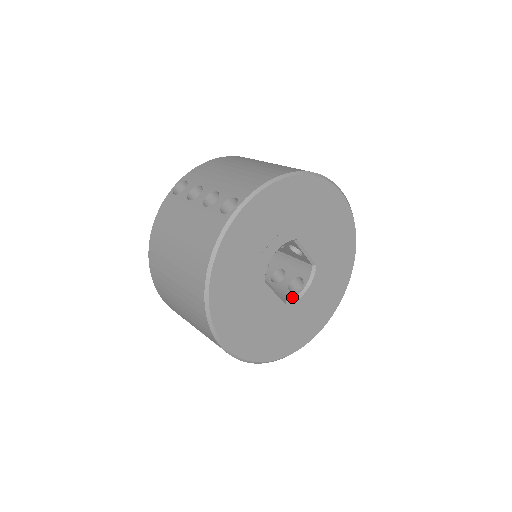
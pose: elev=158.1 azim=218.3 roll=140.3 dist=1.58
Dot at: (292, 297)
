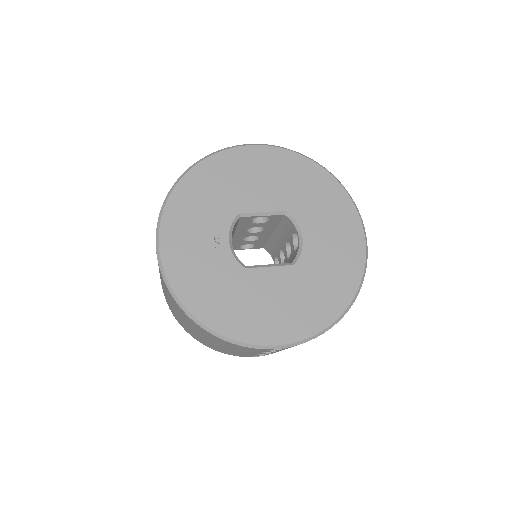
Dot at: (296, 254)
